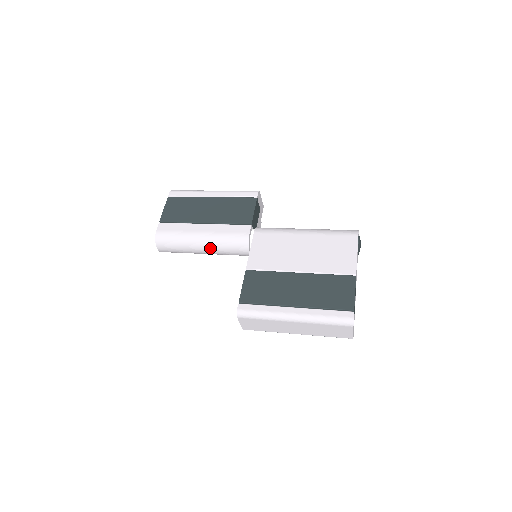
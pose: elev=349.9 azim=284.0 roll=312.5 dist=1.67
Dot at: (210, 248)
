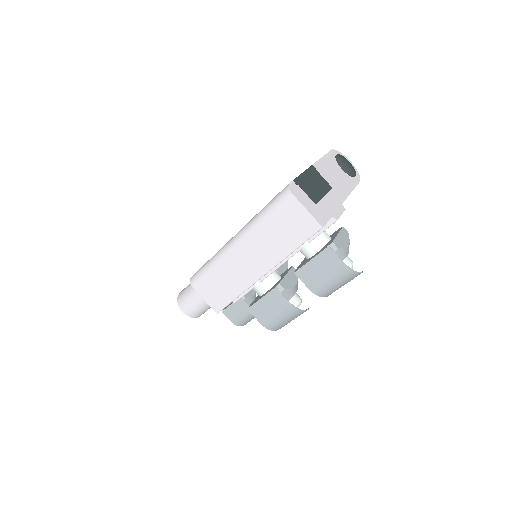
Dot at: occluded
